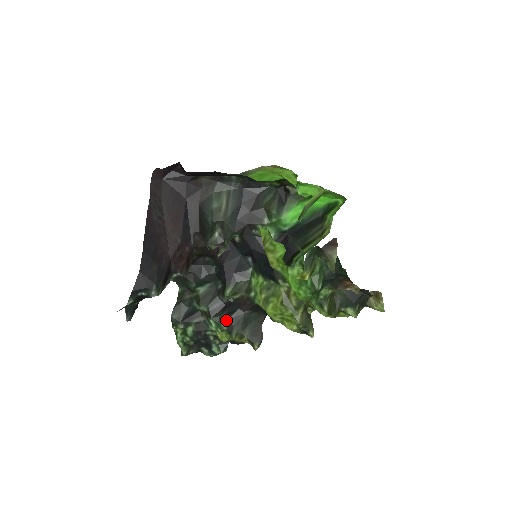
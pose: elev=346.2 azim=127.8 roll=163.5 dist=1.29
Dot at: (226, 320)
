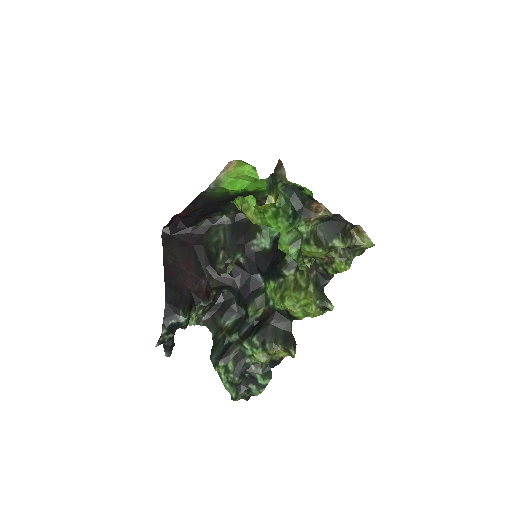
Dot at: (256, 335)
